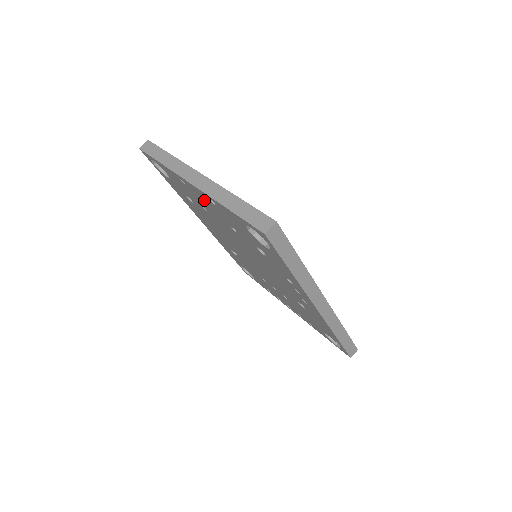
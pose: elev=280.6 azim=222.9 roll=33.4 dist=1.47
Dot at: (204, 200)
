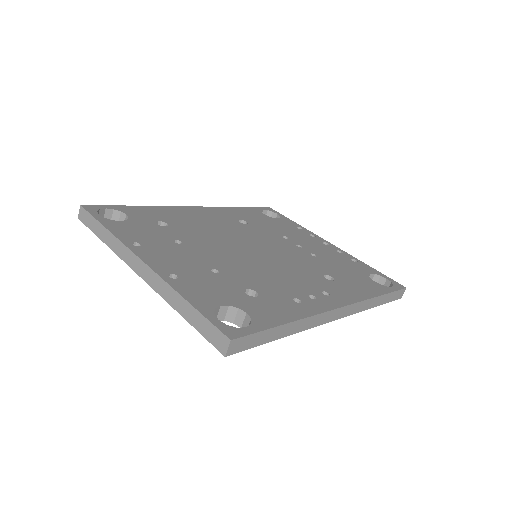
Dot at: occluded
